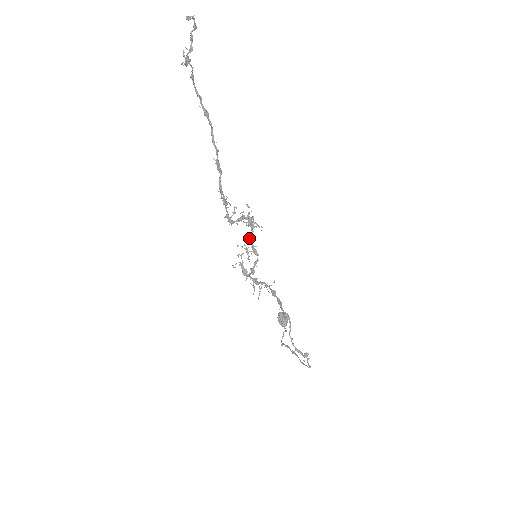
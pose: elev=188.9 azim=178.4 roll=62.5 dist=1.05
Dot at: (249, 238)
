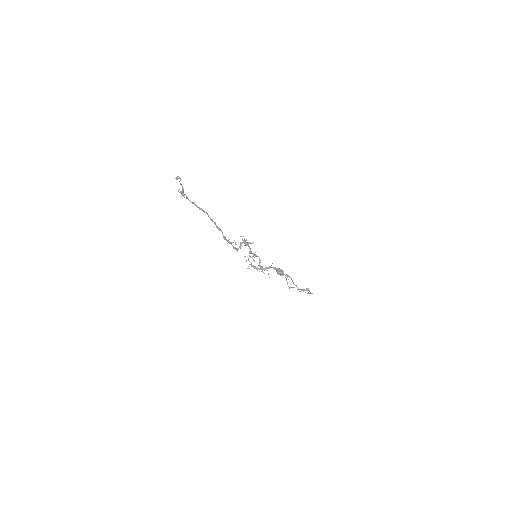
Dot at: (250, 251)
